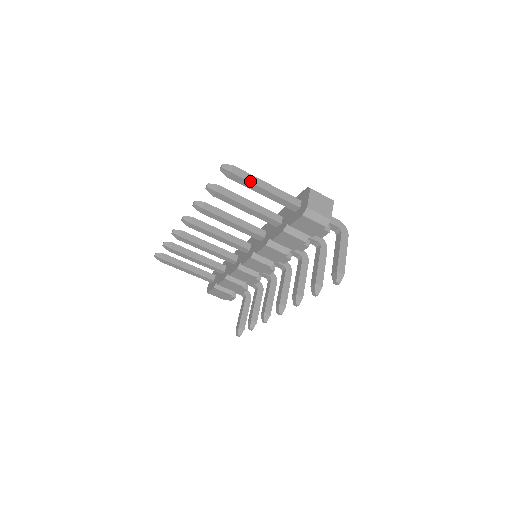
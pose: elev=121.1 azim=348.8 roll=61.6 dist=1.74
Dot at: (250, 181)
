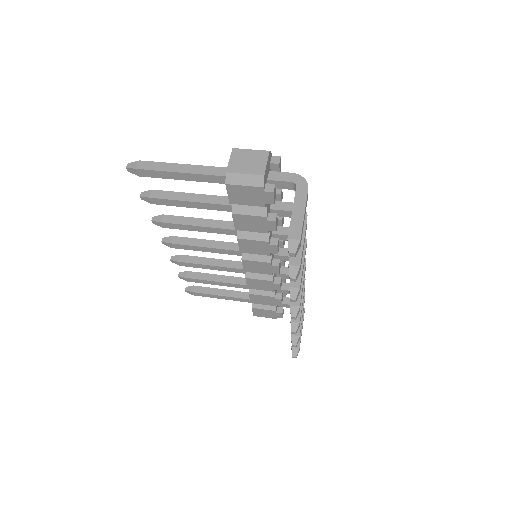
Dot at: (160, 170)
